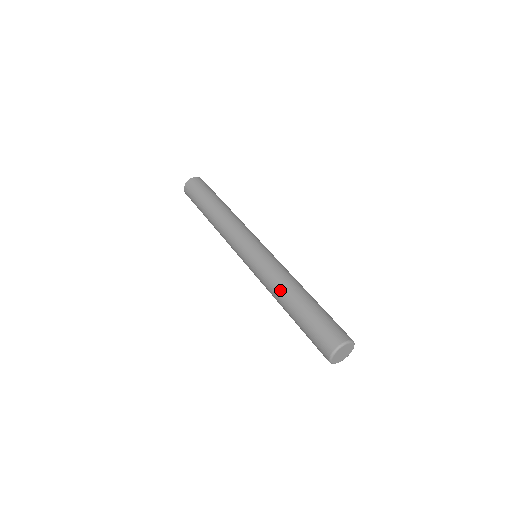
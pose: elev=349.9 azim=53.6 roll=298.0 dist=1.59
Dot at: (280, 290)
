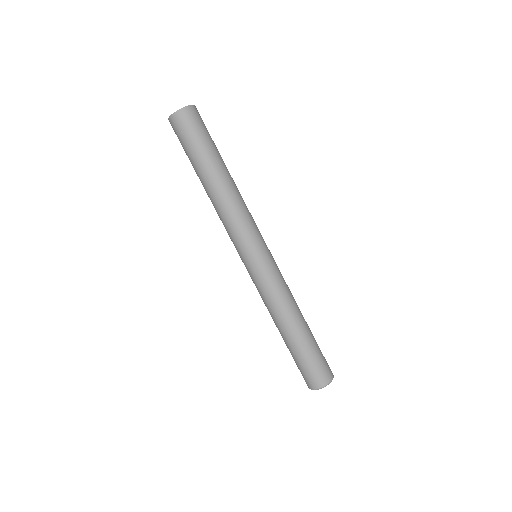
Dot at: (274, 318)
